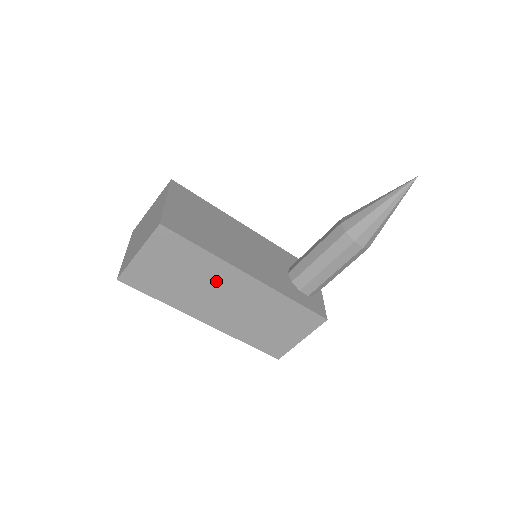
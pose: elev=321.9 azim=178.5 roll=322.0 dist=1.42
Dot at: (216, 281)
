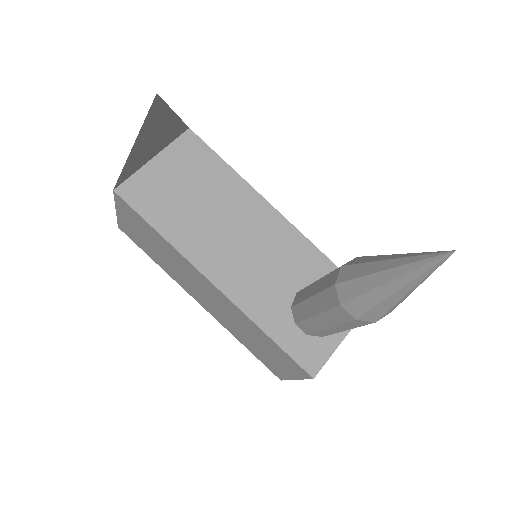
Dot at: (186, 270)
